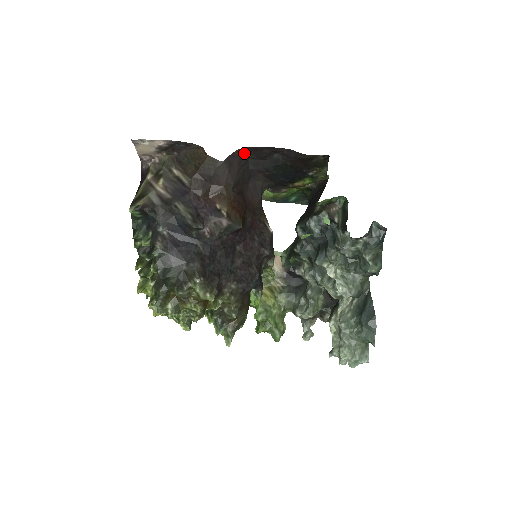
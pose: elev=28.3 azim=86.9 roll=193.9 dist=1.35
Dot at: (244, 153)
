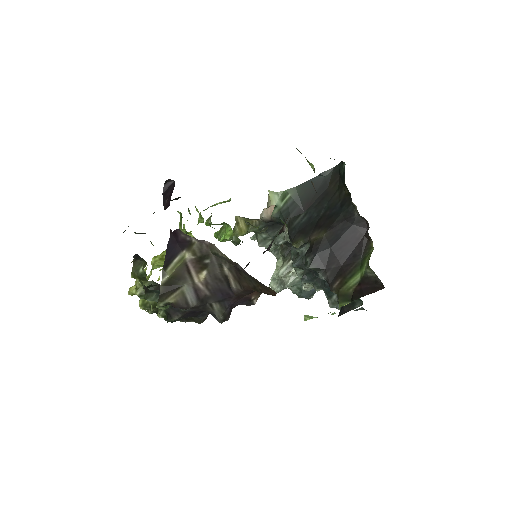
Dot at: occluded
